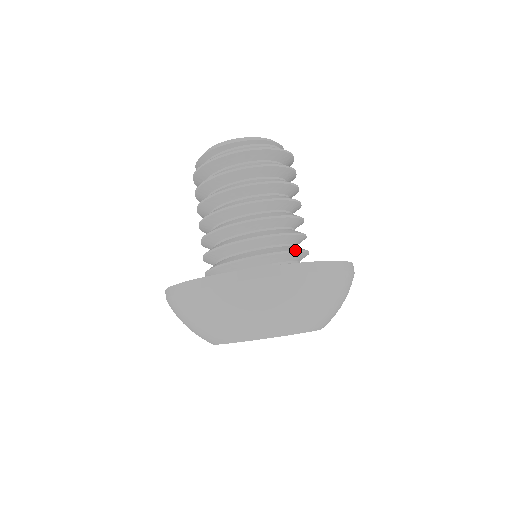
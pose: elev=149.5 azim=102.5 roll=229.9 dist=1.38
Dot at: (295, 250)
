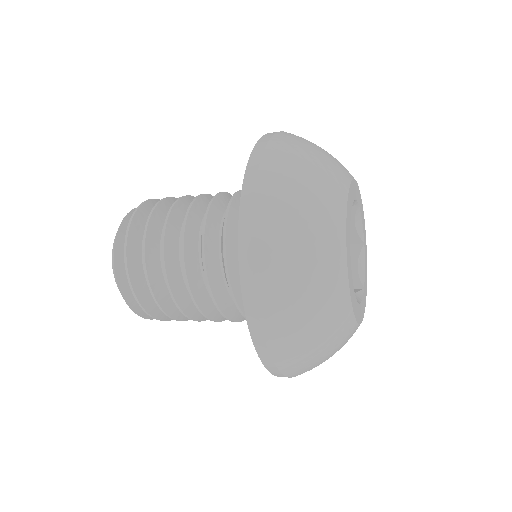
Dot at: occluded
